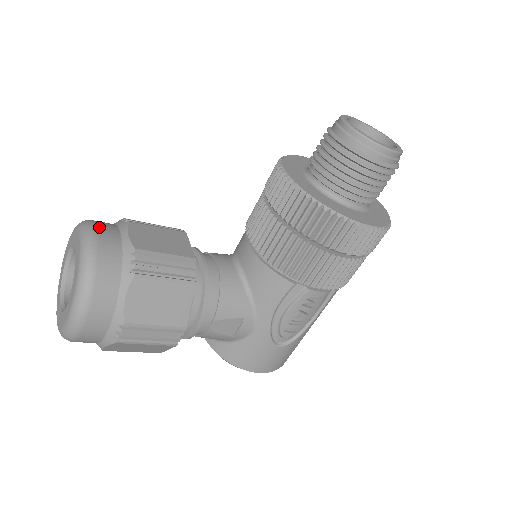
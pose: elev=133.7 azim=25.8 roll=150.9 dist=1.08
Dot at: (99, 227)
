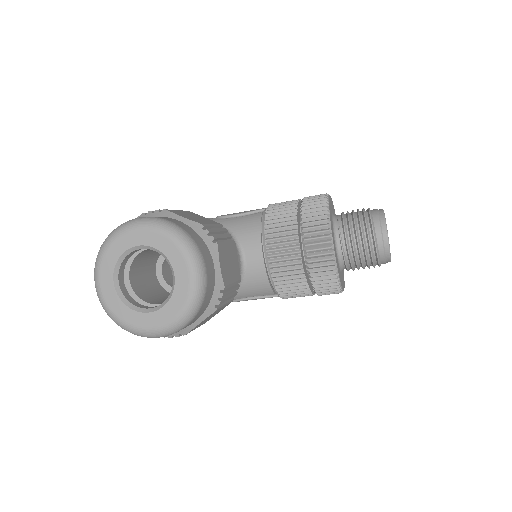
Dot at: (205, 259)
